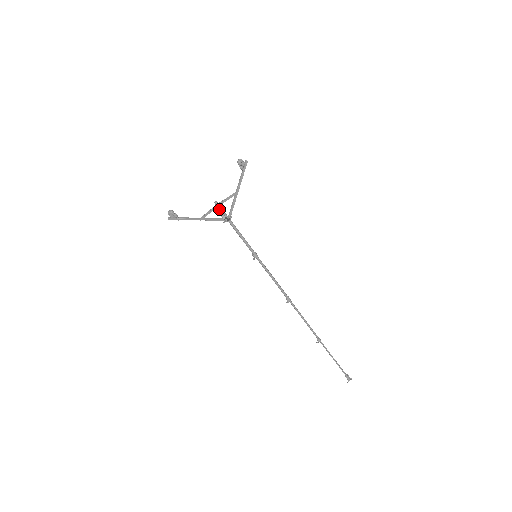
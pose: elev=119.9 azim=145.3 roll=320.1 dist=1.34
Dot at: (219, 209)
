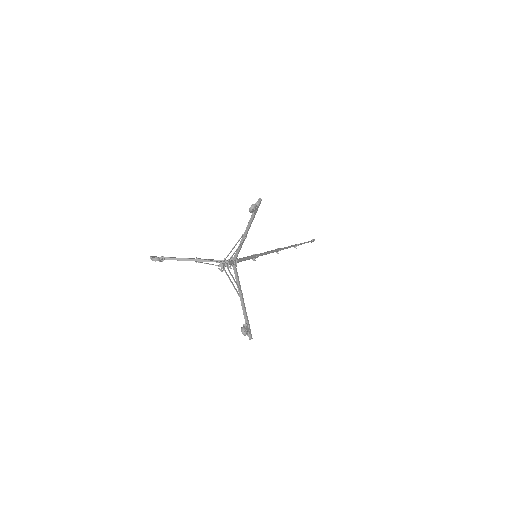
Dot at: (245, 334)
